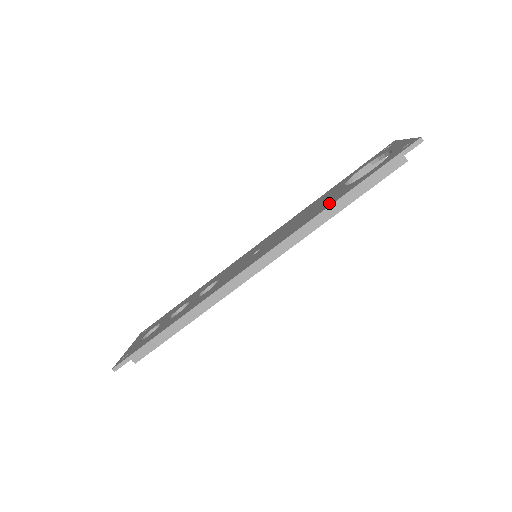
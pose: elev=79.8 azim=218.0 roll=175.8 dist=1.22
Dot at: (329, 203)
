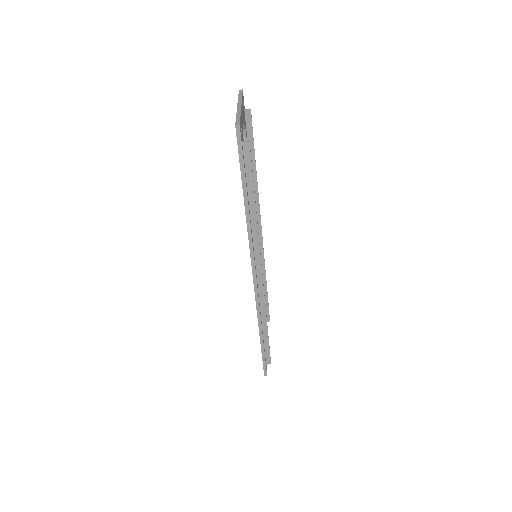
Dot at: occluded
